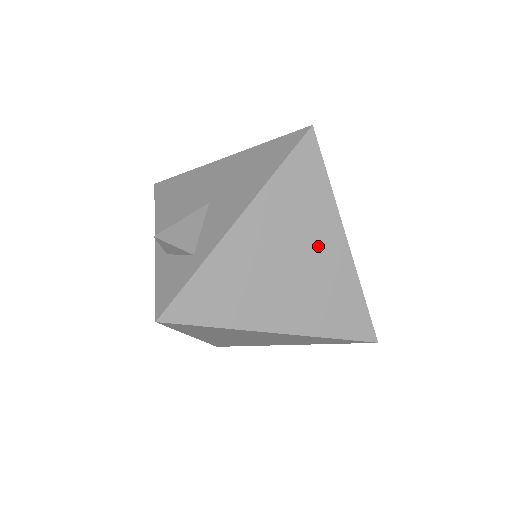
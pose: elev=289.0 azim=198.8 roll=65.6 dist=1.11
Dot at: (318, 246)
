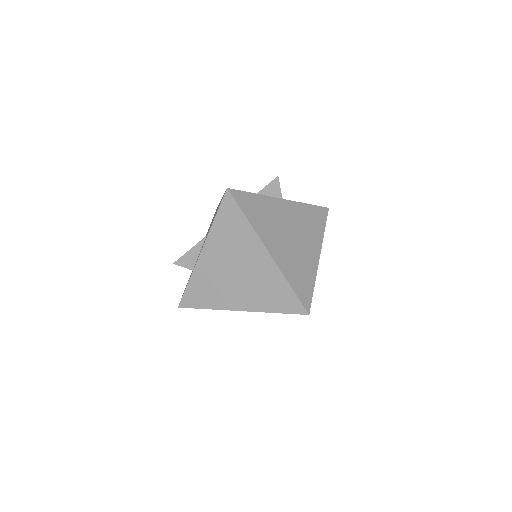
Dot at: (250, 259)
